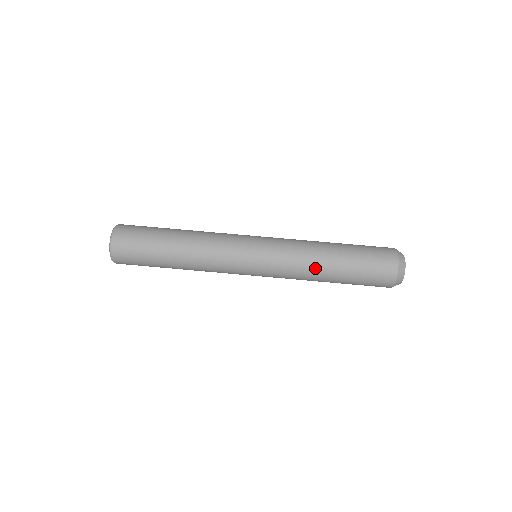
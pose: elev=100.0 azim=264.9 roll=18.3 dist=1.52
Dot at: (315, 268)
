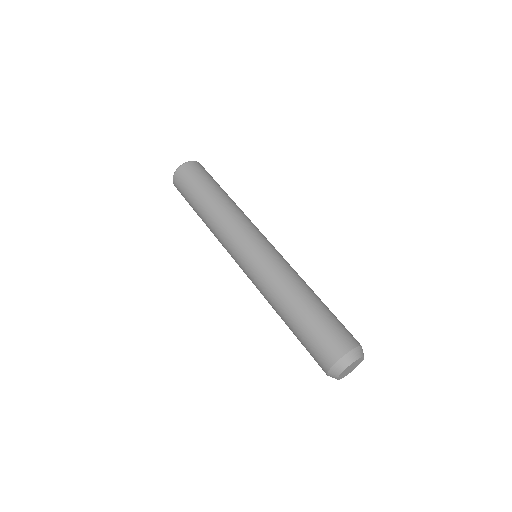
Dot at: (276, 301)
